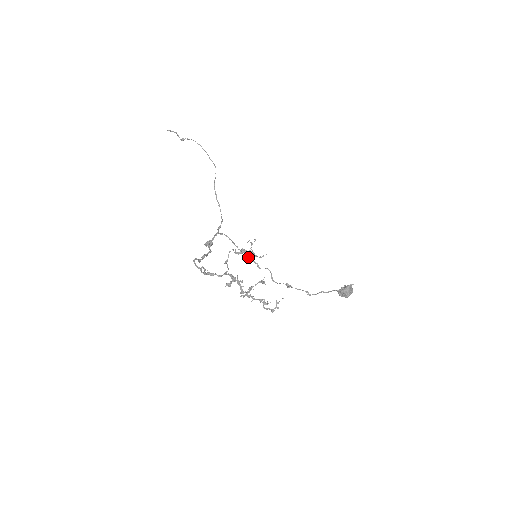
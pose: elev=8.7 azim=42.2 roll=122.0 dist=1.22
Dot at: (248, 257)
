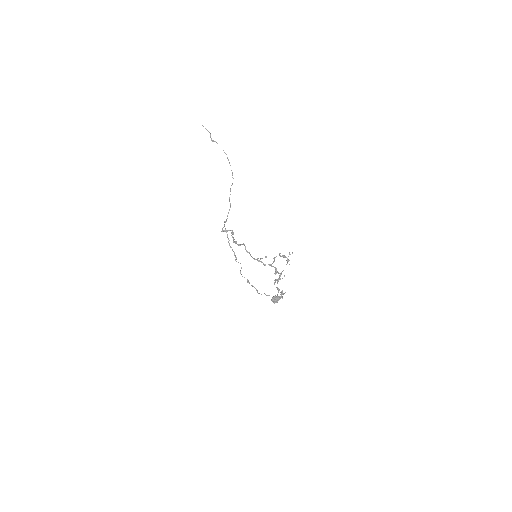
Dot at: occluded
